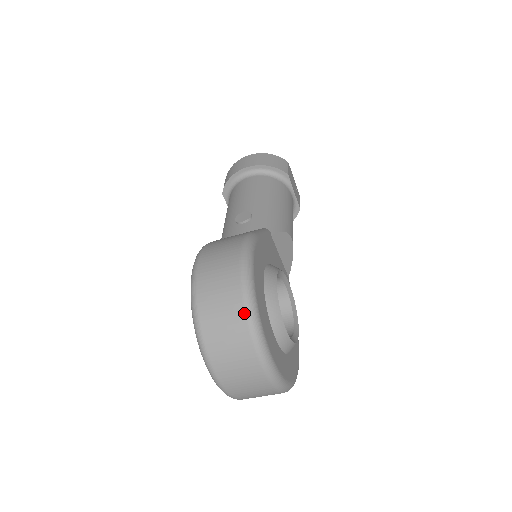
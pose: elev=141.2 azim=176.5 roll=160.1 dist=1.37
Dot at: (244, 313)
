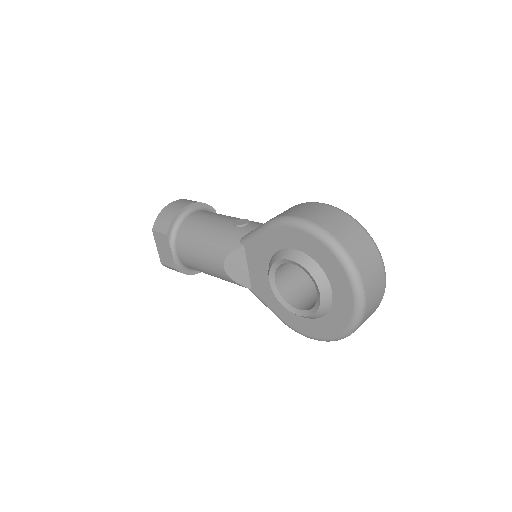
Dot at: (364, 231)
